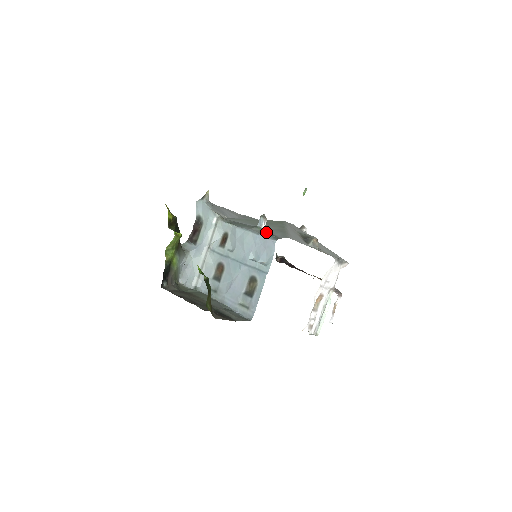
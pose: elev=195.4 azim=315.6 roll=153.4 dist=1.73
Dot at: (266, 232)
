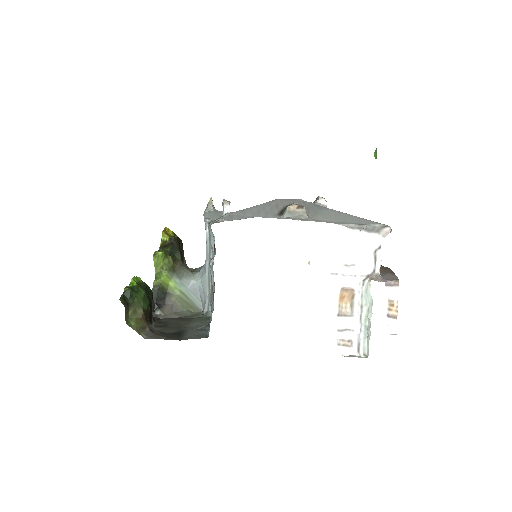
Dot at: occluded
